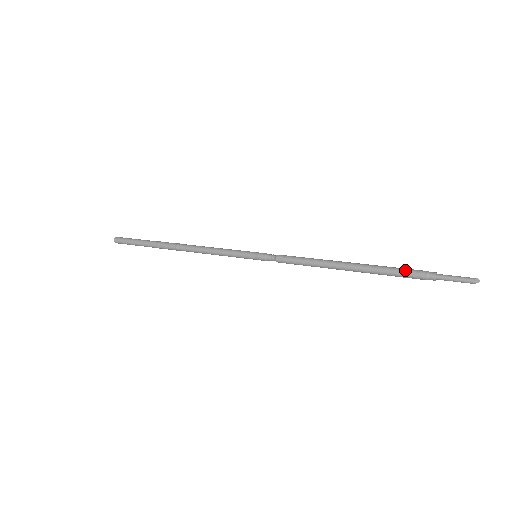
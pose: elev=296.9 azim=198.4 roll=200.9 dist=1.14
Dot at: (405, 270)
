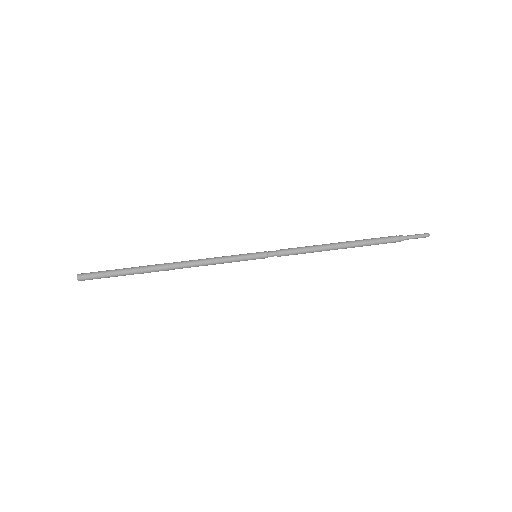
Dot at: (383, 240)
